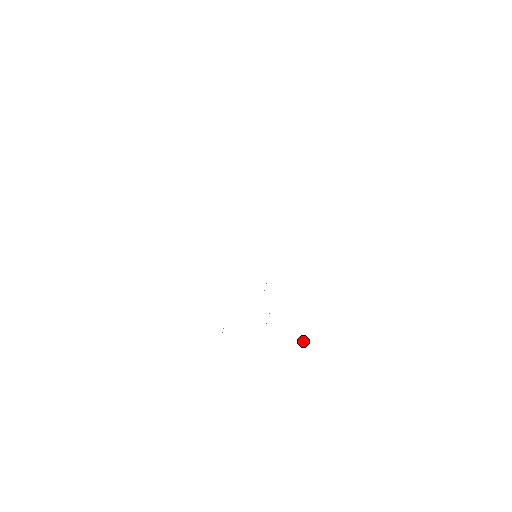
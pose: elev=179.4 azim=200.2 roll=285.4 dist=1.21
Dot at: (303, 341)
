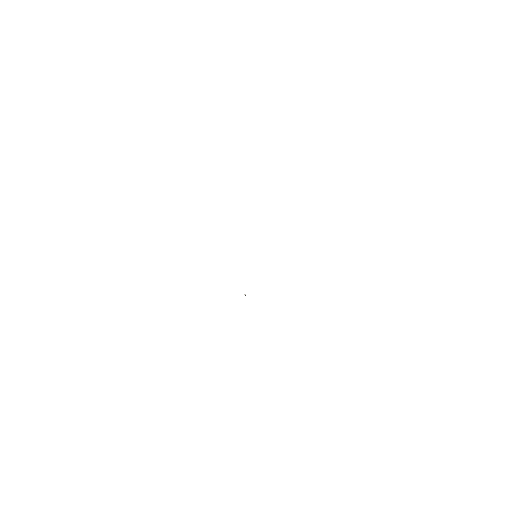
Dot at: occluded
